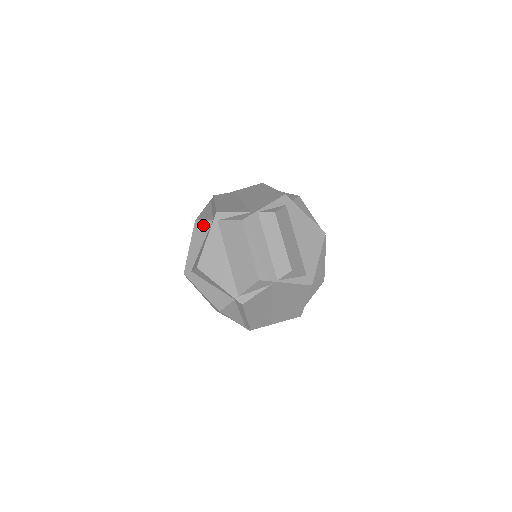
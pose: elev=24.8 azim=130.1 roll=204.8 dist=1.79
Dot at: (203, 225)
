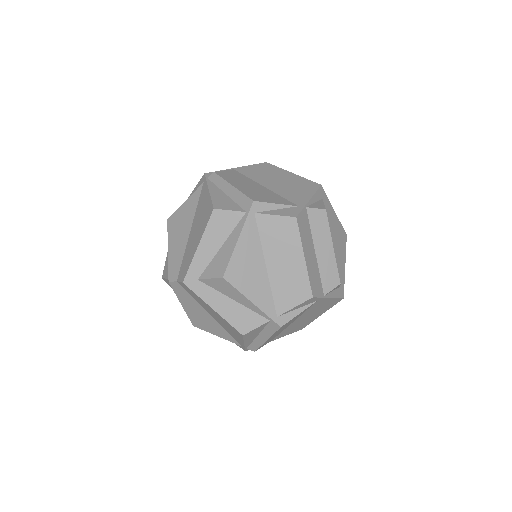
Dot at: (228, 217)
